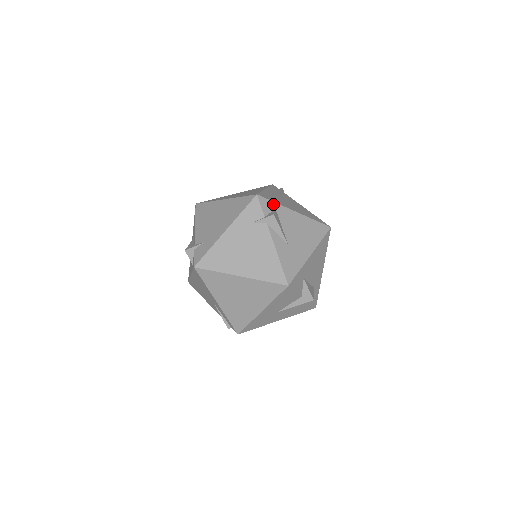
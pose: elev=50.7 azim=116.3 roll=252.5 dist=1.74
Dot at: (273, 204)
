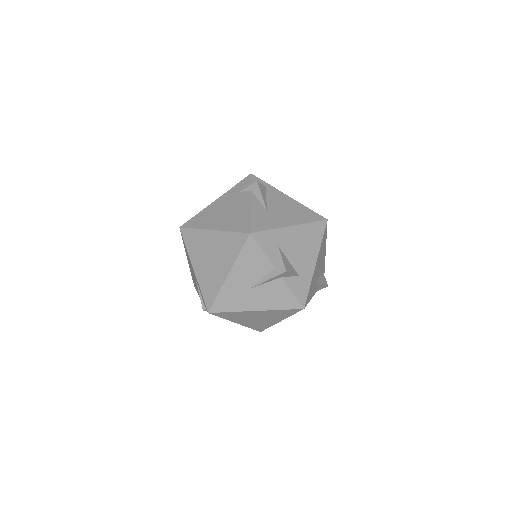
Dot at: (265, 184)
